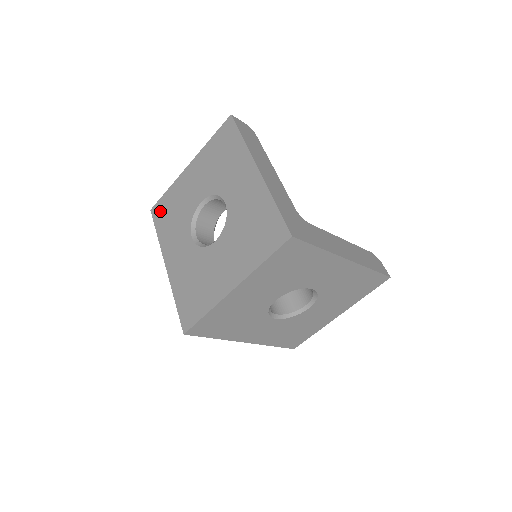
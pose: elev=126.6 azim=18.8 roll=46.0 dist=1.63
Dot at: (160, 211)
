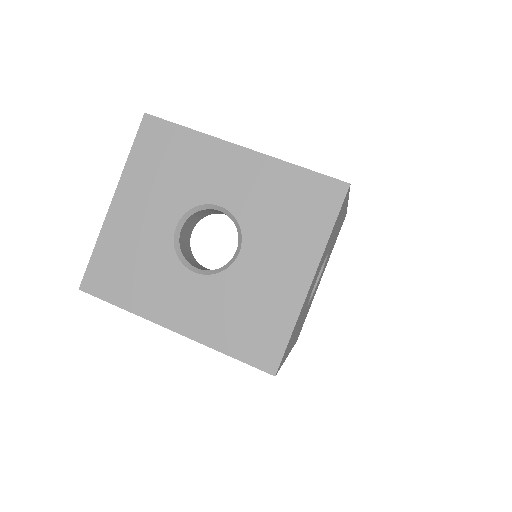
Dot at: (102, 279)
